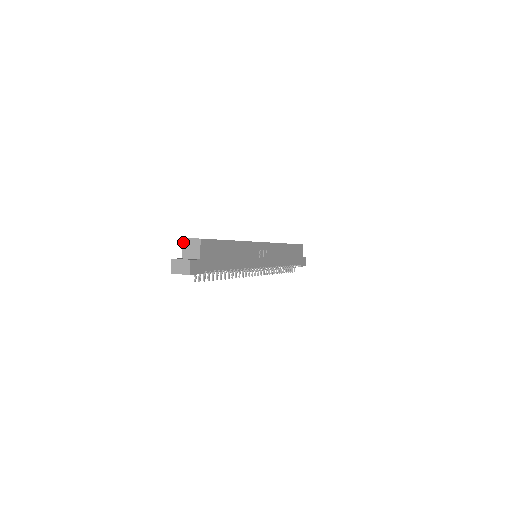
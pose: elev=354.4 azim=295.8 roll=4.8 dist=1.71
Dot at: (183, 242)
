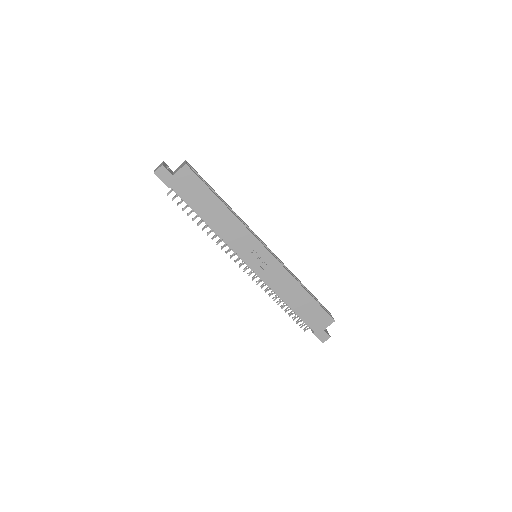
Dot at: (183, 162)
